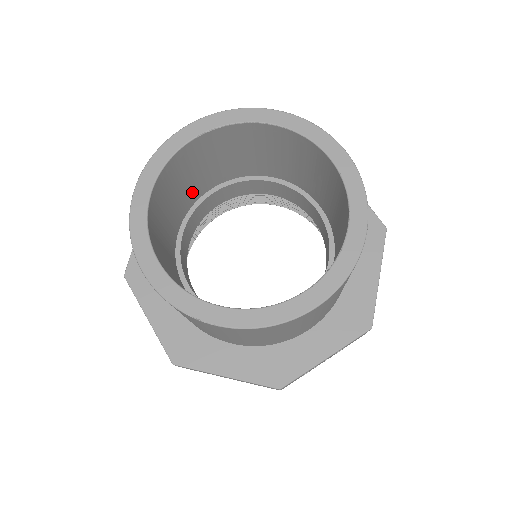
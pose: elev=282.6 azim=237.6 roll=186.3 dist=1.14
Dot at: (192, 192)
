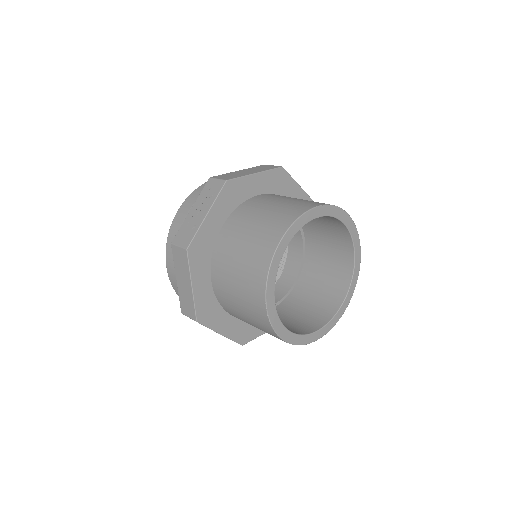
Dot at: occluded
